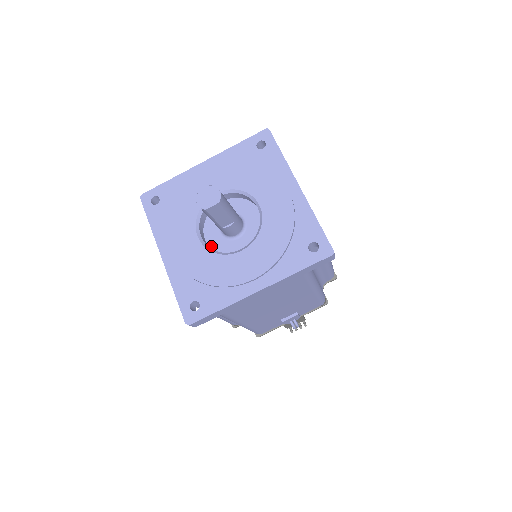
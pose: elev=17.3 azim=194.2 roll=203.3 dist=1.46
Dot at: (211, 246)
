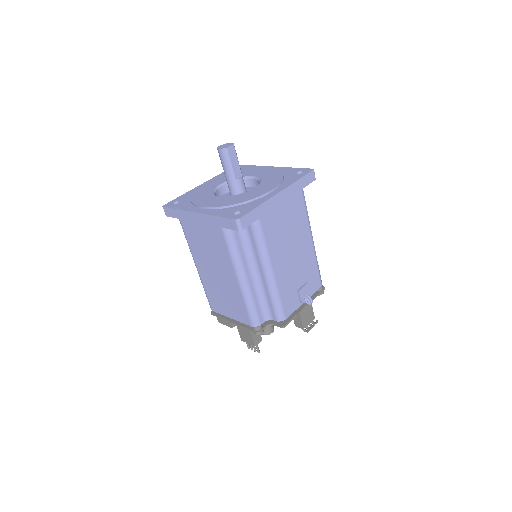
Dot at: occluded
